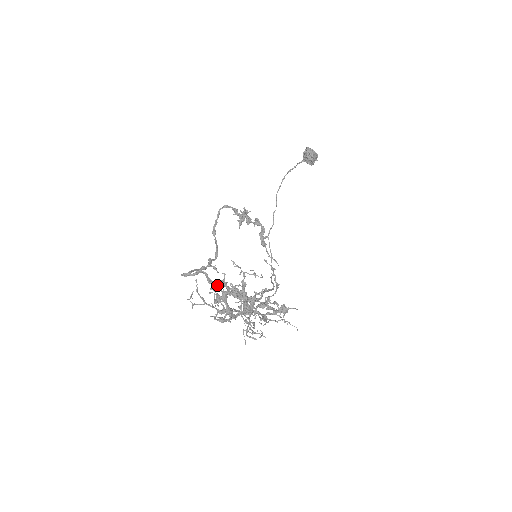
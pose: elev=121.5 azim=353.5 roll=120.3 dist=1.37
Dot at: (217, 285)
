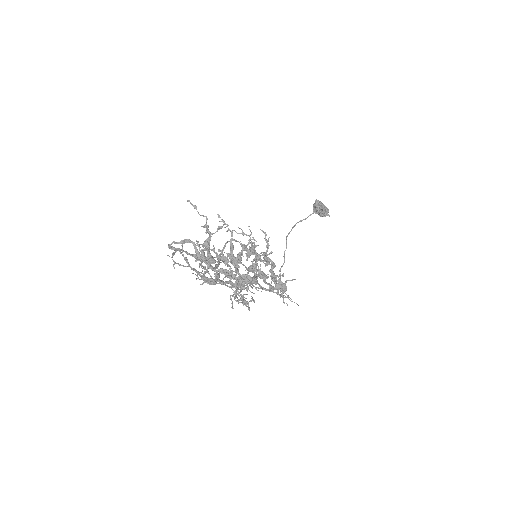
Dot at: (207, 262)
